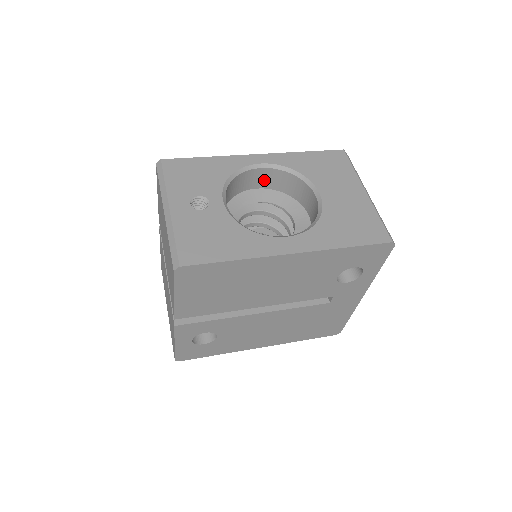
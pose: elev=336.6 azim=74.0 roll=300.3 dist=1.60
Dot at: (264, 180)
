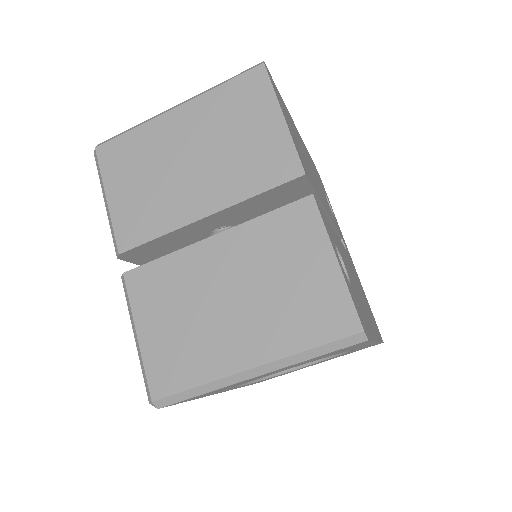
Dot at: occluded
